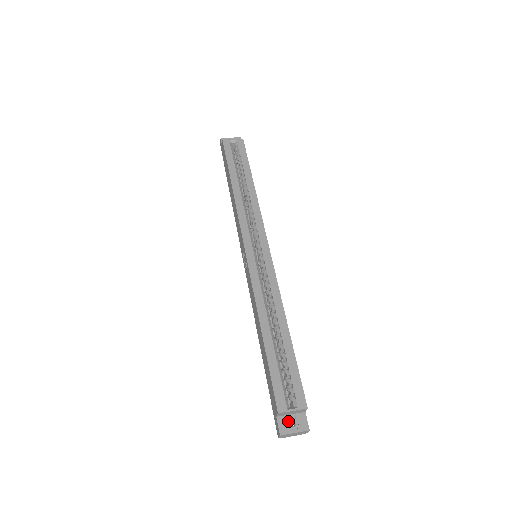
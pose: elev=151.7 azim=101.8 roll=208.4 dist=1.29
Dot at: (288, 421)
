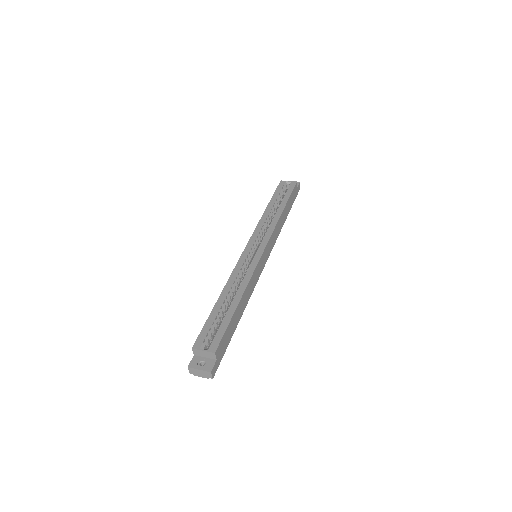
Dot at: (200, 361)
